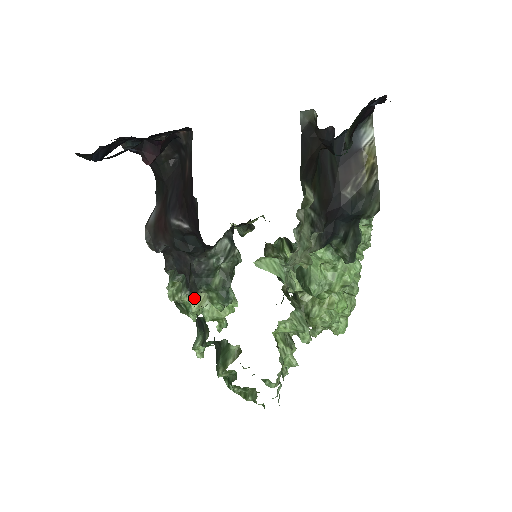
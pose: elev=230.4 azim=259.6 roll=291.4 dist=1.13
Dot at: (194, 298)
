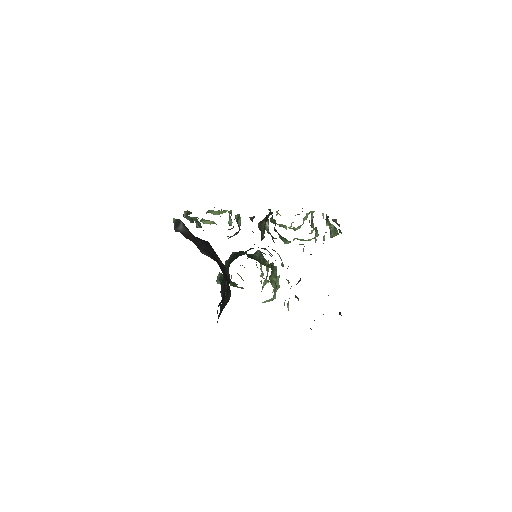
Dot at: (204, 220)
